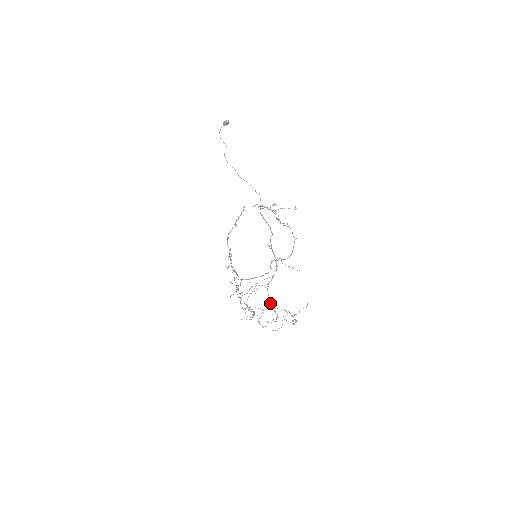
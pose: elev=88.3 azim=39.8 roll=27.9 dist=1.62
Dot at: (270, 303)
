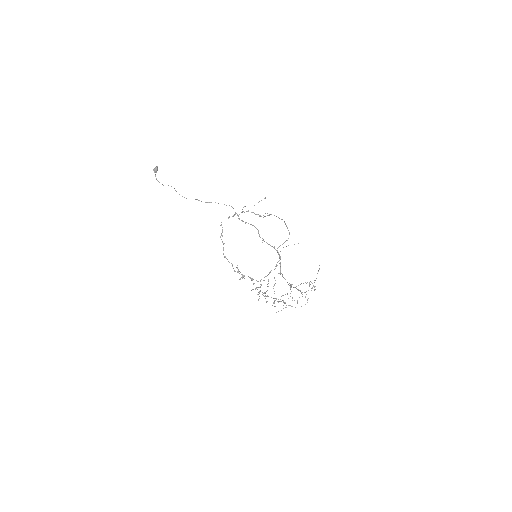
Dot at: (292, 284)
